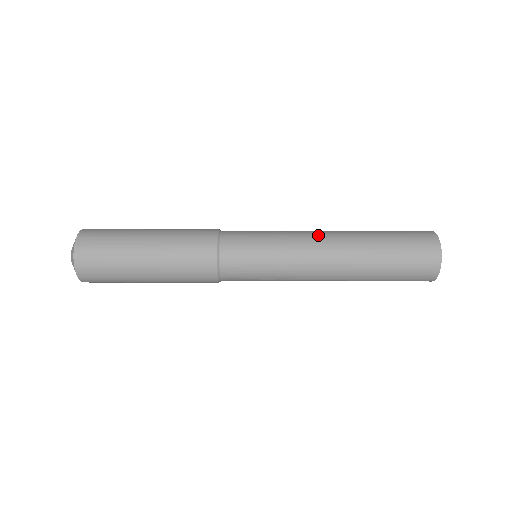
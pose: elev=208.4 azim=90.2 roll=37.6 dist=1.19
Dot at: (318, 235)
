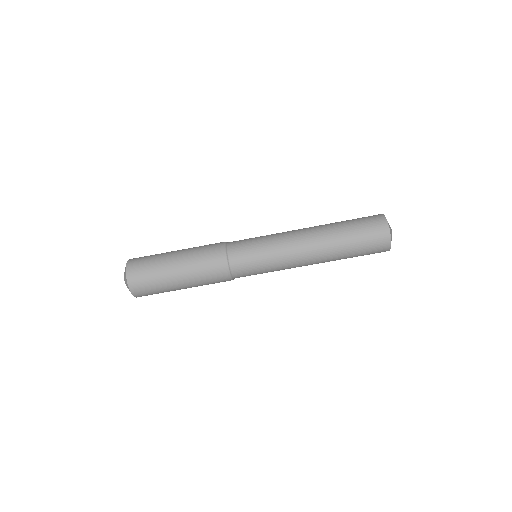
Dot at: occluded
